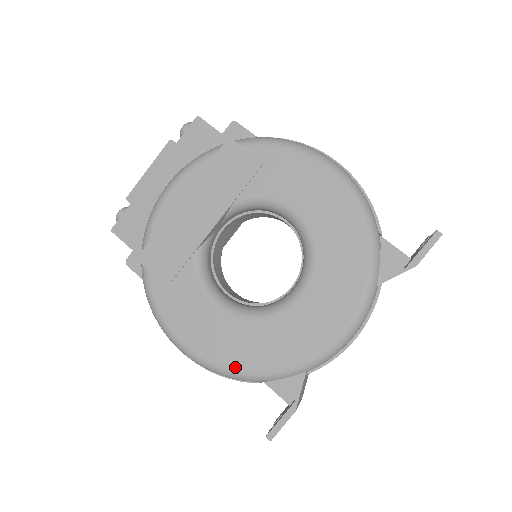
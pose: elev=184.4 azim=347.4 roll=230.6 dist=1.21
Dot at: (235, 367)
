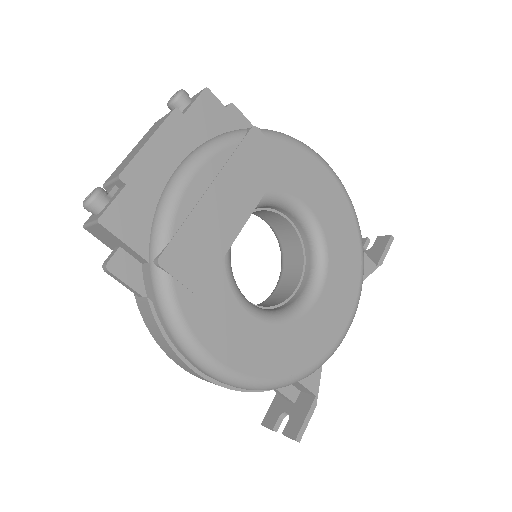
Dot at: (272, 377)
